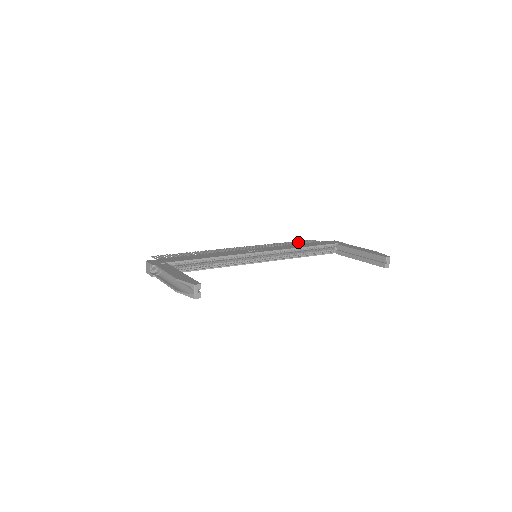
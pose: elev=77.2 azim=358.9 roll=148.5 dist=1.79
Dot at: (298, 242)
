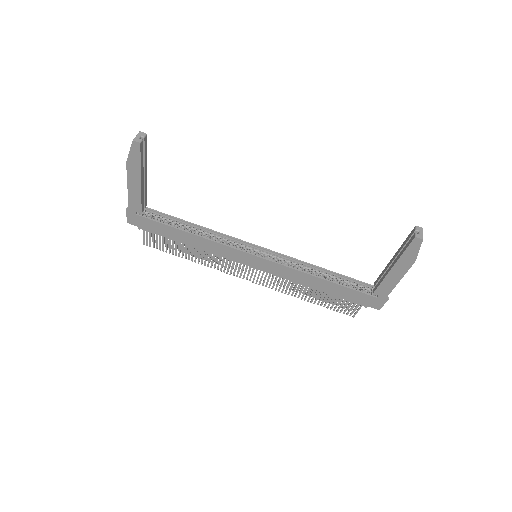
Dot at: (330, 298)
